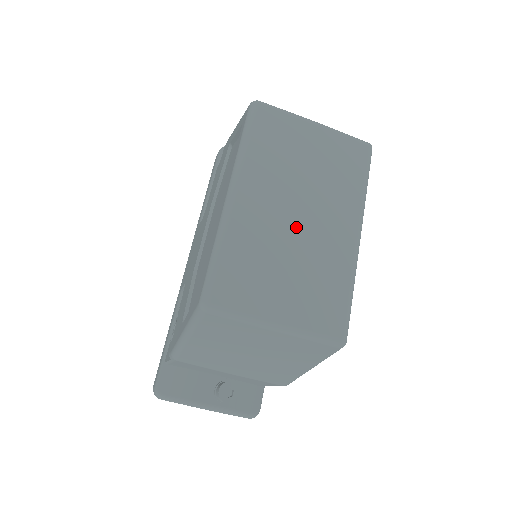
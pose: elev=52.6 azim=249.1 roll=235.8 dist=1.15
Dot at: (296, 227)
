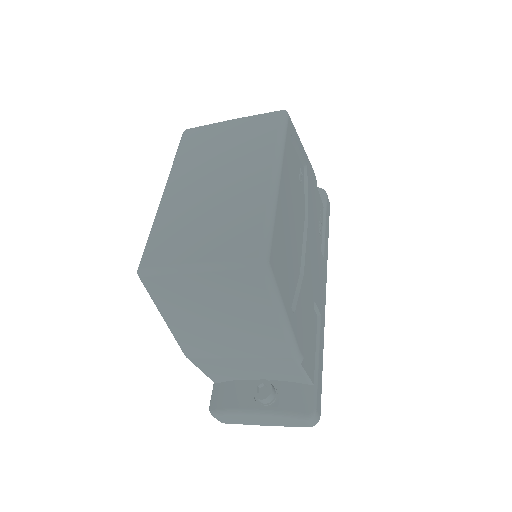
Dot at: (214, 192)
